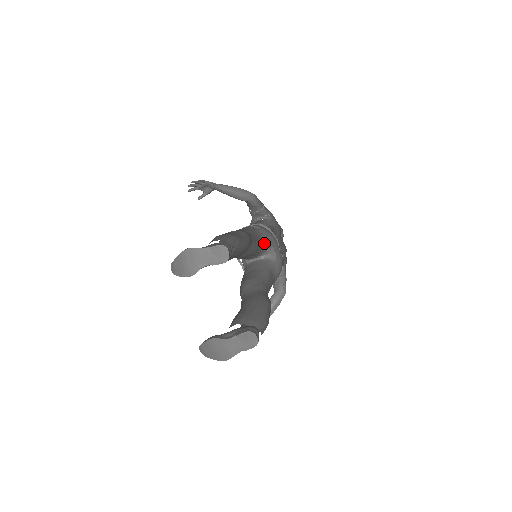
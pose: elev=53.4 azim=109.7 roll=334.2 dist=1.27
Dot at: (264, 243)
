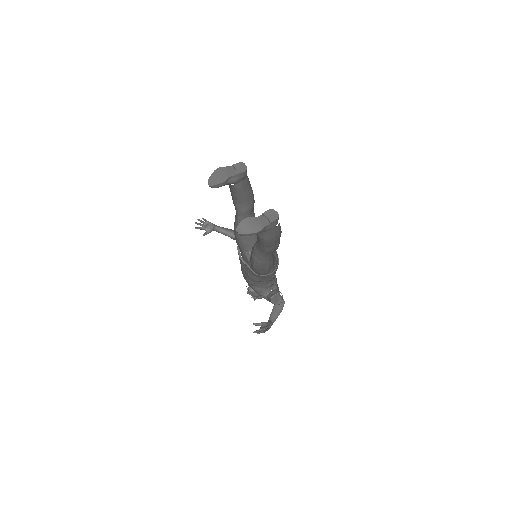
Dot at: occluded
